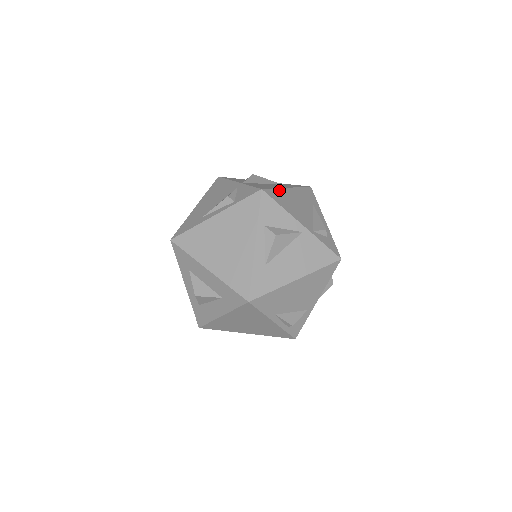
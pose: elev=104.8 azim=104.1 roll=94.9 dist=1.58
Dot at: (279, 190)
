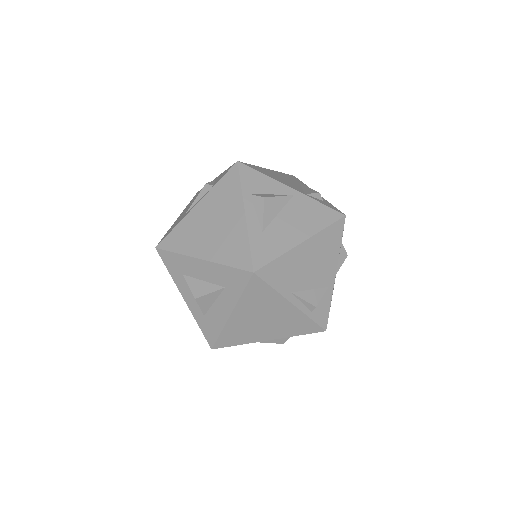
Dot at: (258, 167)
